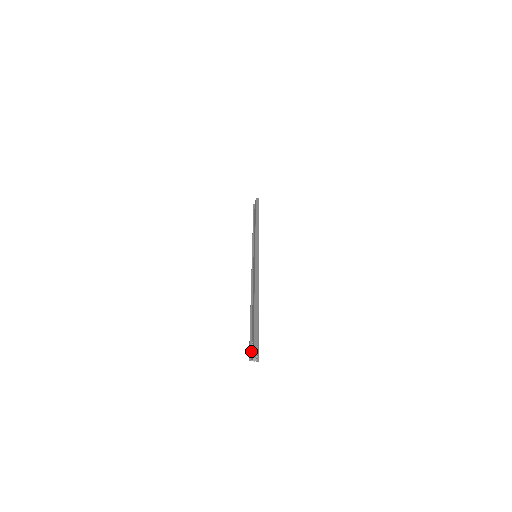
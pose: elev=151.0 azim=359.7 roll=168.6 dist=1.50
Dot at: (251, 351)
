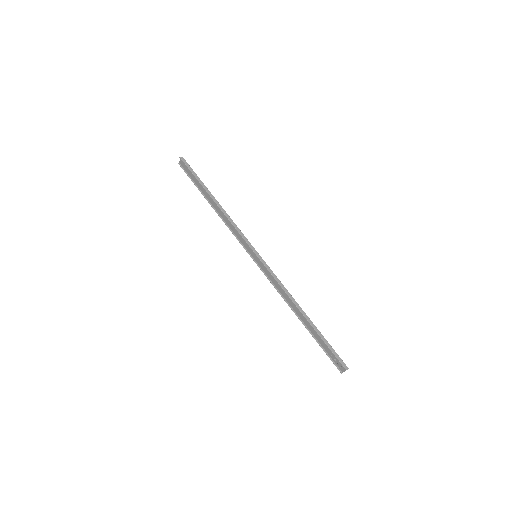
Dot at: (336, 365)
